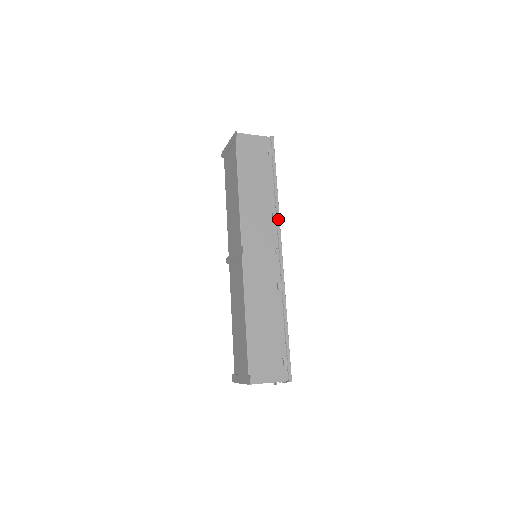
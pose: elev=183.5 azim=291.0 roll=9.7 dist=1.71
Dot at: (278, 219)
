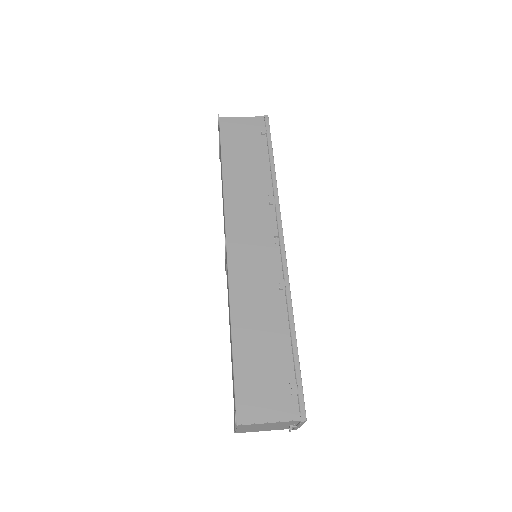
Dot at: (277, 203)
